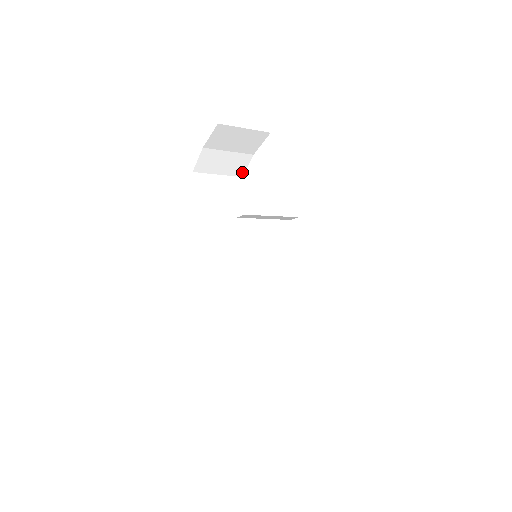
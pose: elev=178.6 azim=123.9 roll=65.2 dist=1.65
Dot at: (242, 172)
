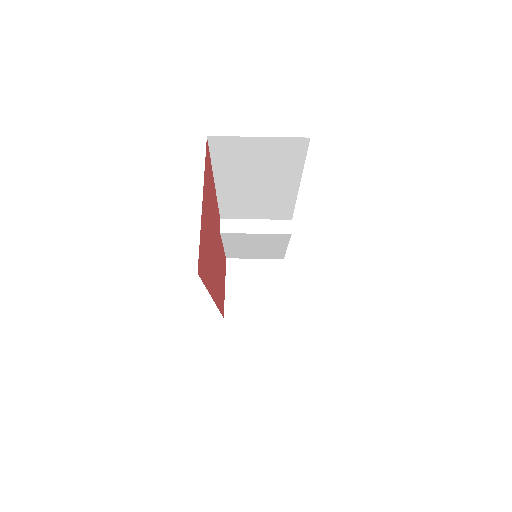
Dot at: (282, 313)
